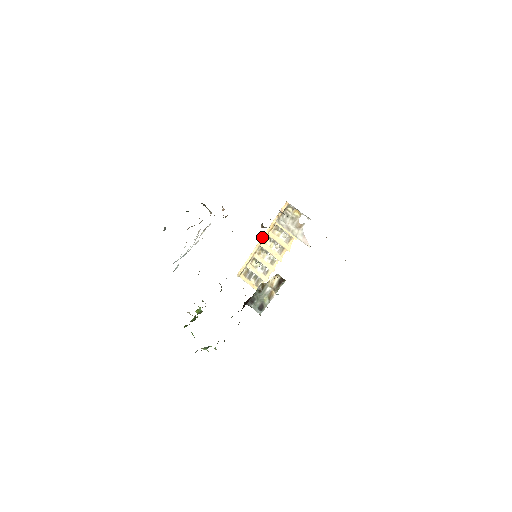
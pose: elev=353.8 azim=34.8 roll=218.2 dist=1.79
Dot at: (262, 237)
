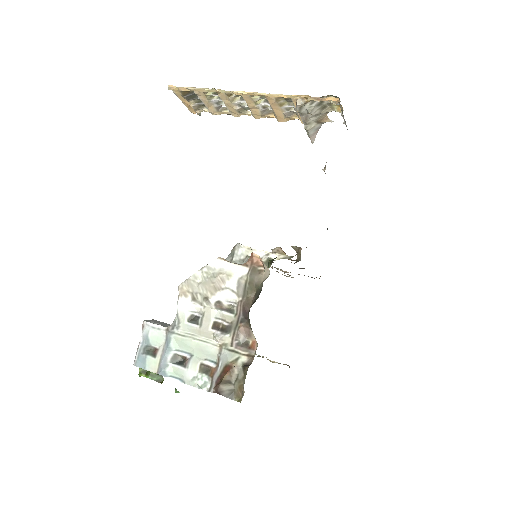
Dot at: (253, 93)
